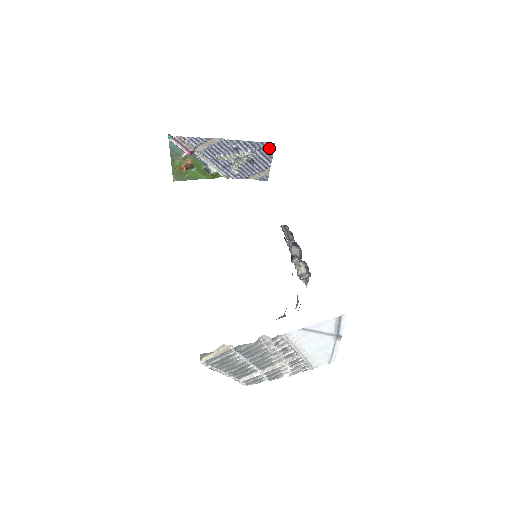
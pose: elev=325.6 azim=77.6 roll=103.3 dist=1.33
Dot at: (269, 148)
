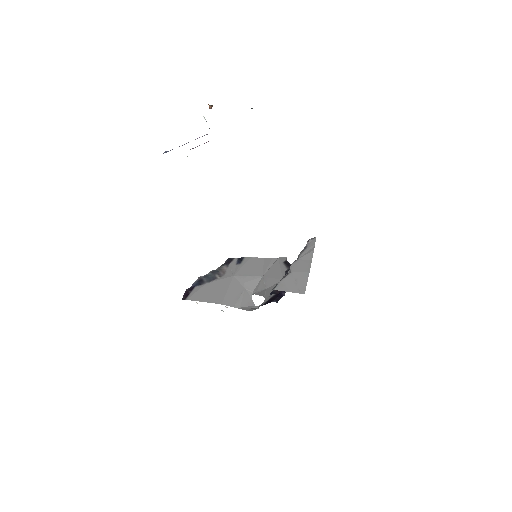
Dot at: occluded
